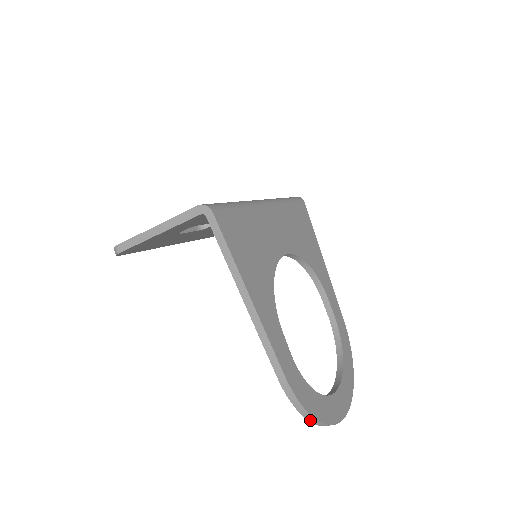
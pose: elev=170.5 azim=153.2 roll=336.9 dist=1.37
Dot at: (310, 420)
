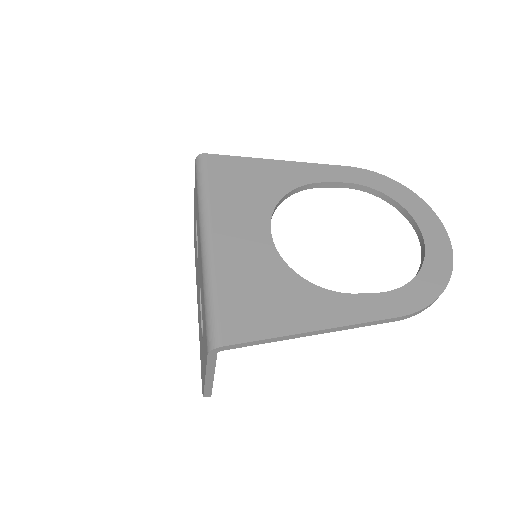
Dot at: occluded
